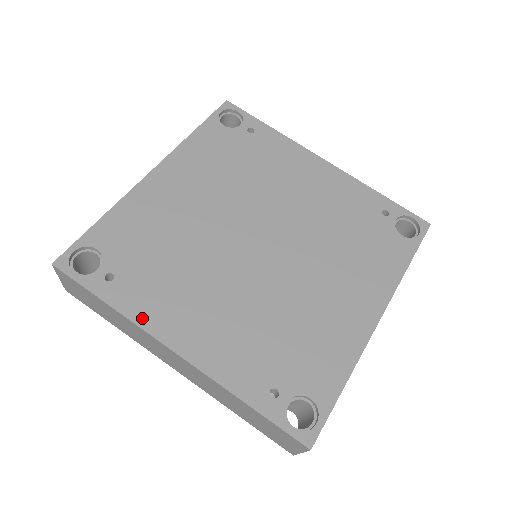
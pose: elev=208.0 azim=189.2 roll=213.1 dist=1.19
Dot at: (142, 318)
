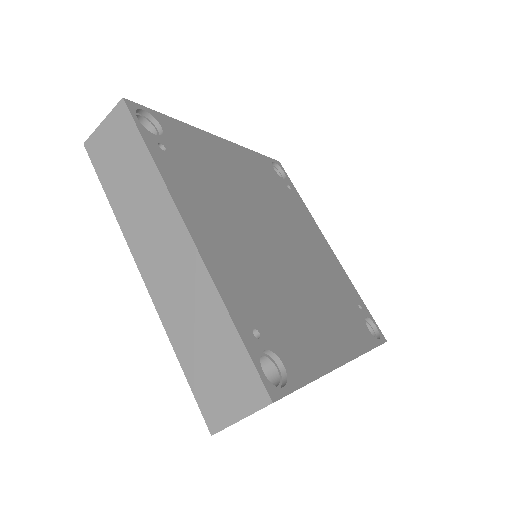
Dot at: (174, 189)
